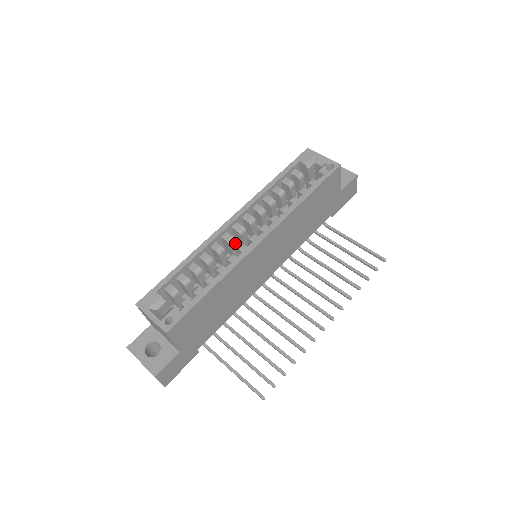
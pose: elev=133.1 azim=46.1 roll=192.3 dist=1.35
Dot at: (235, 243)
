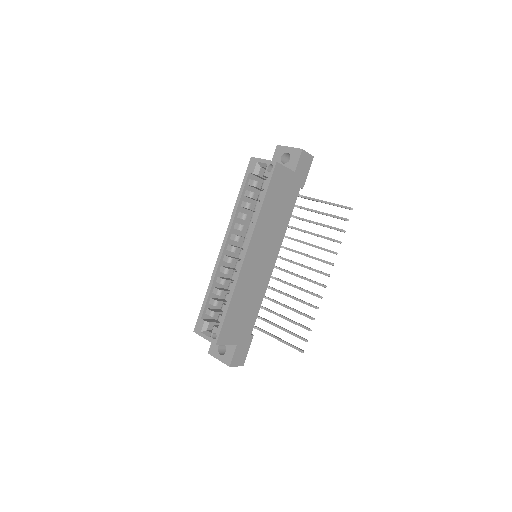
Dot at: (234, 259)
